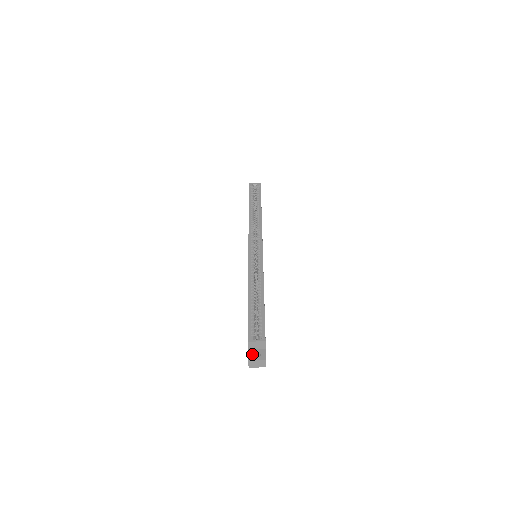
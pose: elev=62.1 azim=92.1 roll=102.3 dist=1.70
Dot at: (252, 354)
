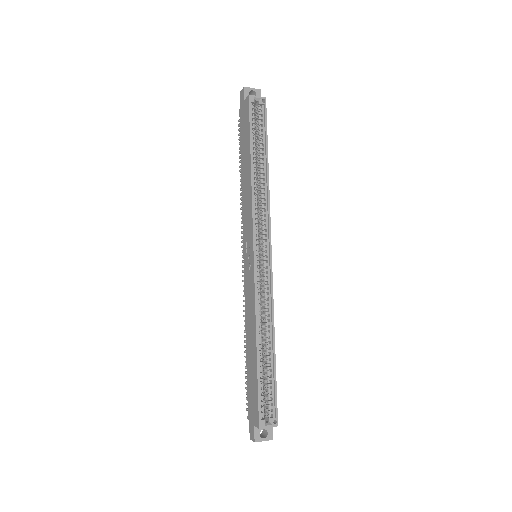
Dot at: (259, 433)
